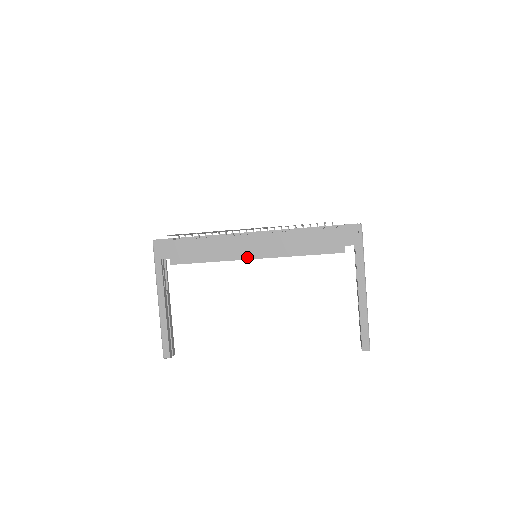
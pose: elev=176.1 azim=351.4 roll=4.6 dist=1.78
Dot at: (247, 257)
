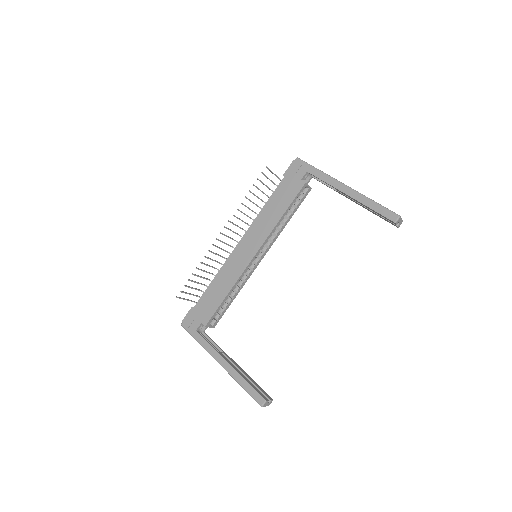
Dot at: (248, 261)
